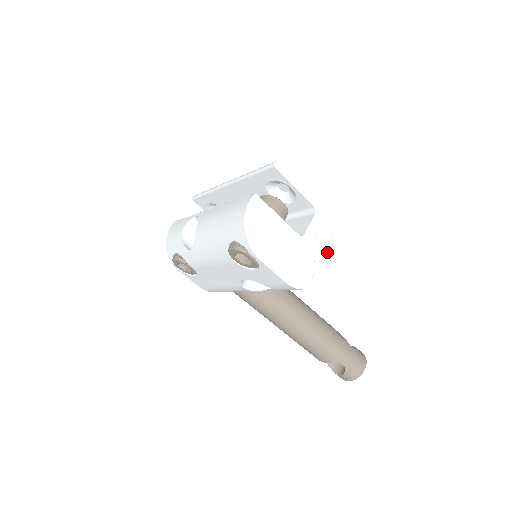
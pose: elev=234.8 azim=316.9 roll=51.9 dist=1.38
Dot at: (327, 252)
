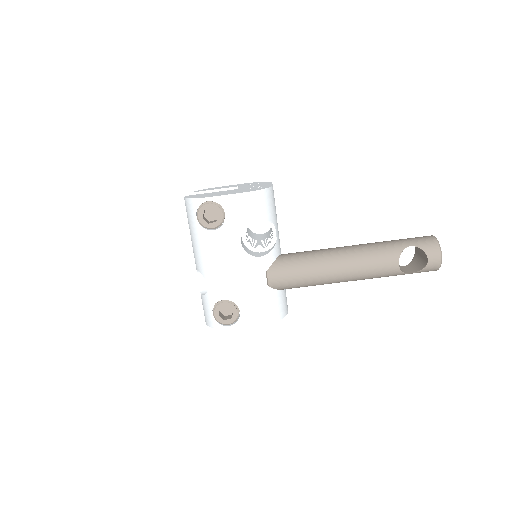
Dot at: occluded
